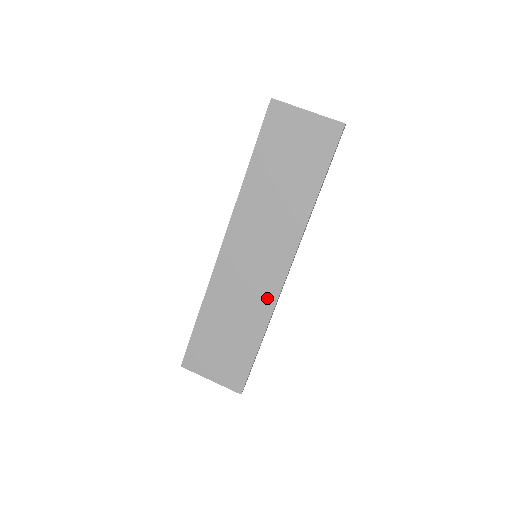
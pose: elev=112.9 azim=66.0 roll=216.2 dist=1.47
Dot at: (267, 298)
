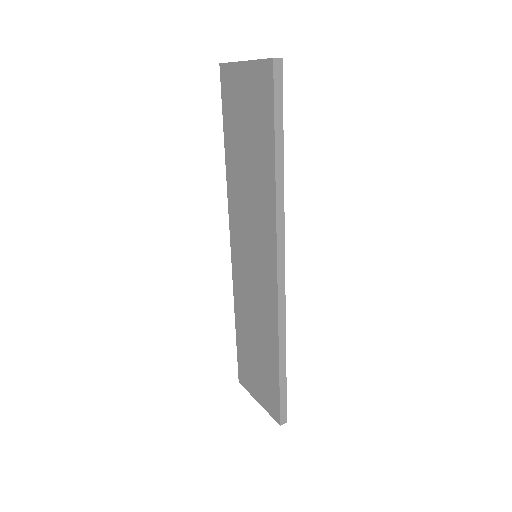
Dot at: (270, 308)
